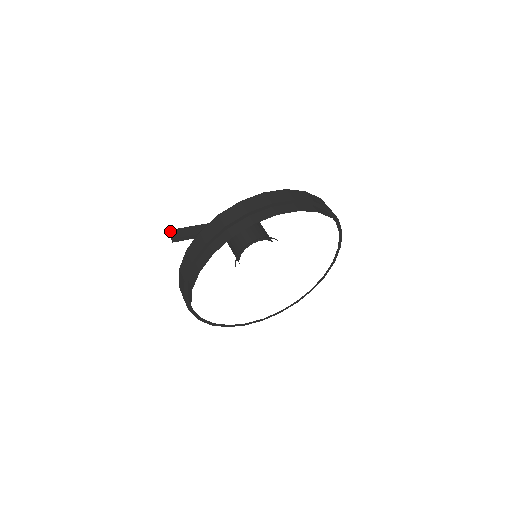
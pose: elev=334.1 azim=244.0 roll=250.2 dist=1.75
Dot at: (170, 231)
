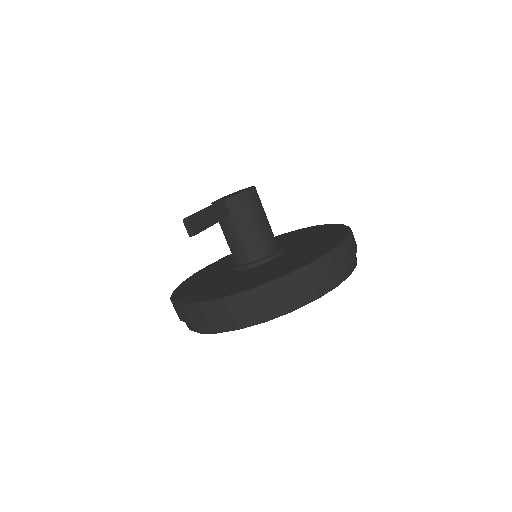
Dot at: (190, 221)
